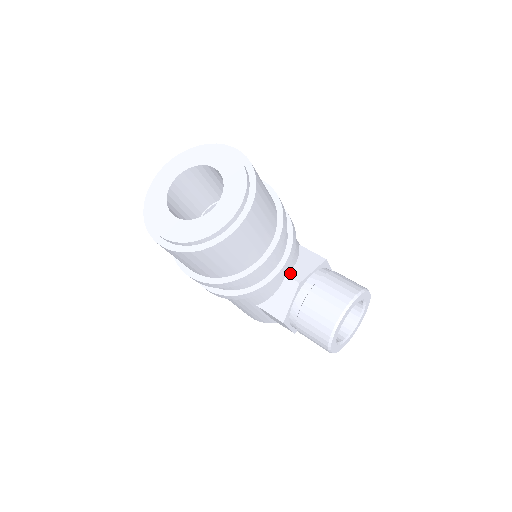
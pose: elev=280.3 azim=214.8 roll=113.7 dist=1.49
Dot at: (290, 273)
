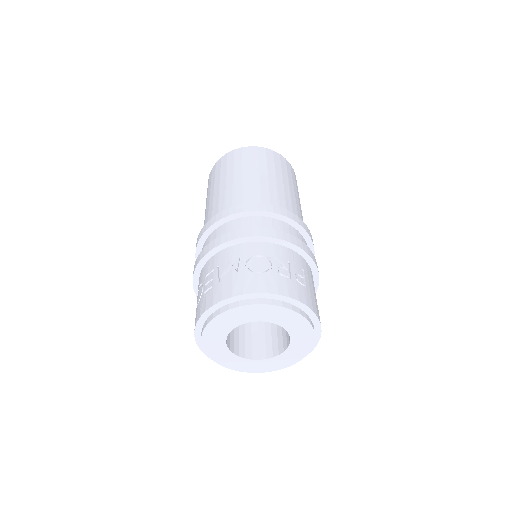
Dot at: occluded
